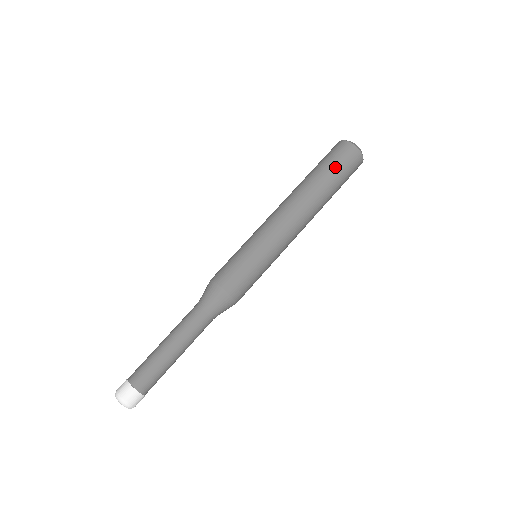
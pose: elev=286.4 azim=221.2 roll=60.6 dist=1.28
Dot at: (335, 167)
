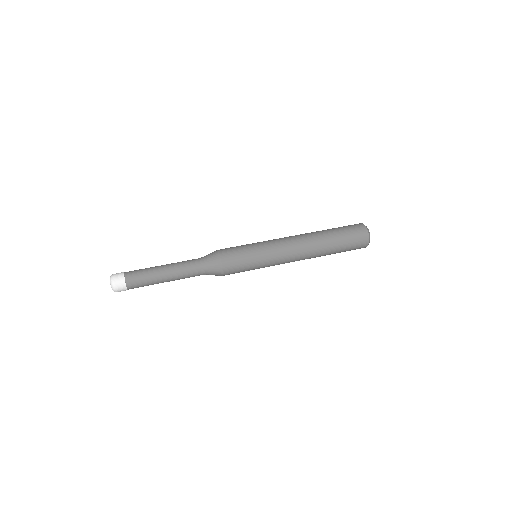
Dot at: (342, 229)
